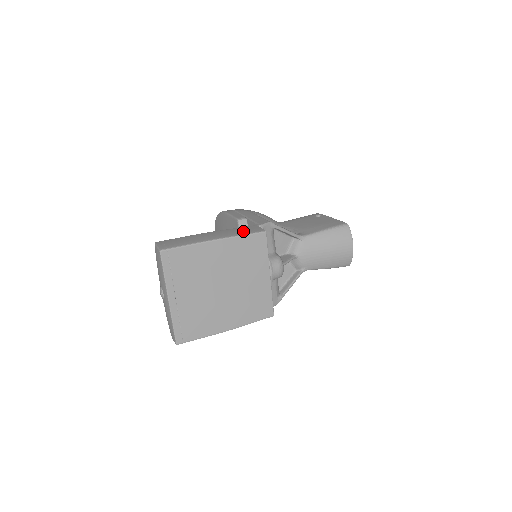
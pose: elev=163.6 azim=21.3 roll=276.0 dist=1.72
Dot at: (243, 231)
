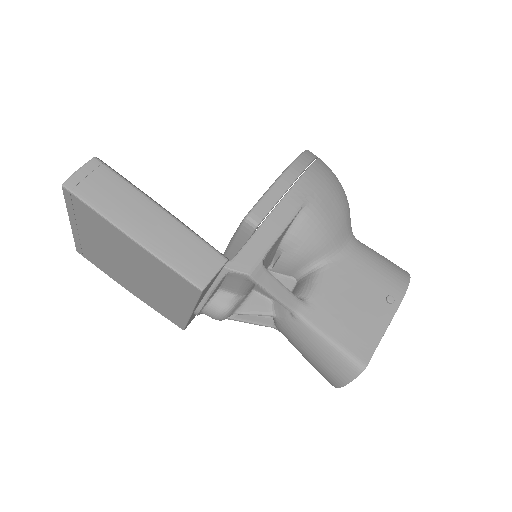
Dot at: (184, 258)
